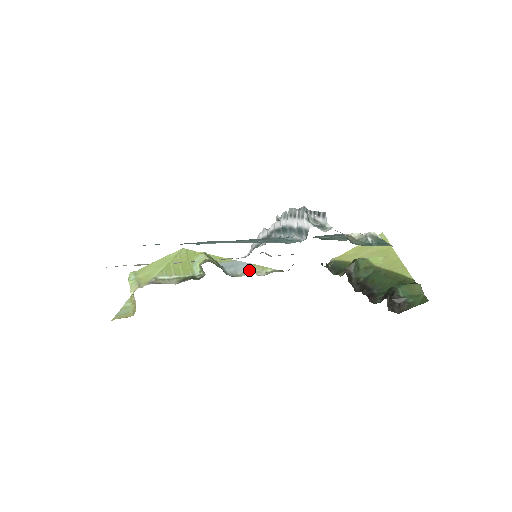
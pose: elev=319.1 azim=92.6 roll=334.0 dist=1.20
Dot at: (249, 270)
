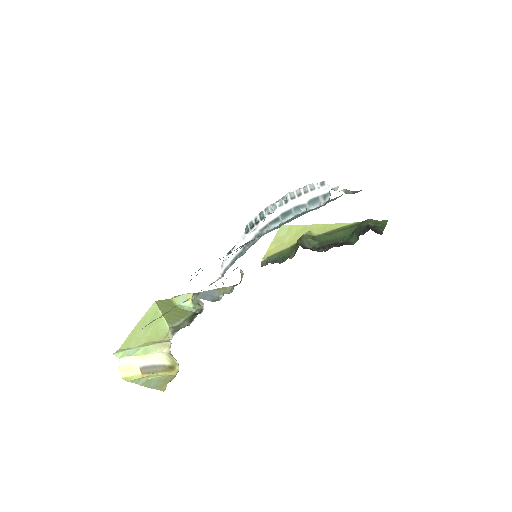
Dot at: (219, 293)
